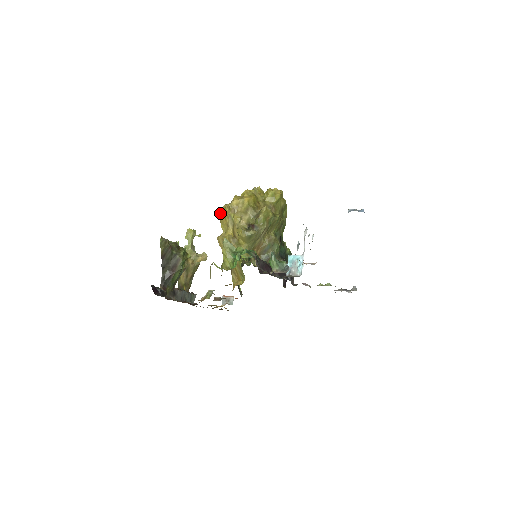
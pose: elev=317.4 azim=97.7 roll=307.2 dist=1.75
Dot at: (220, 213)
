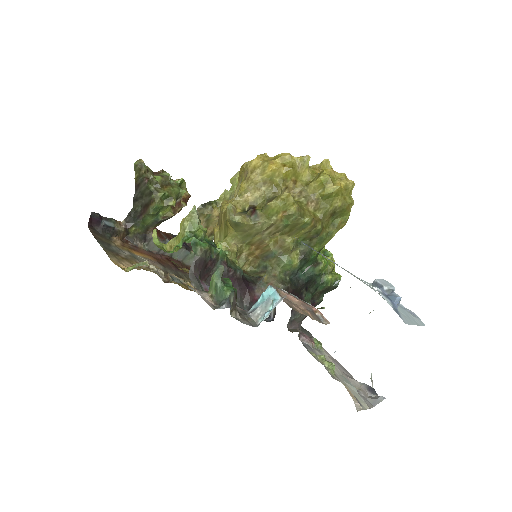
Dot at: occluded
